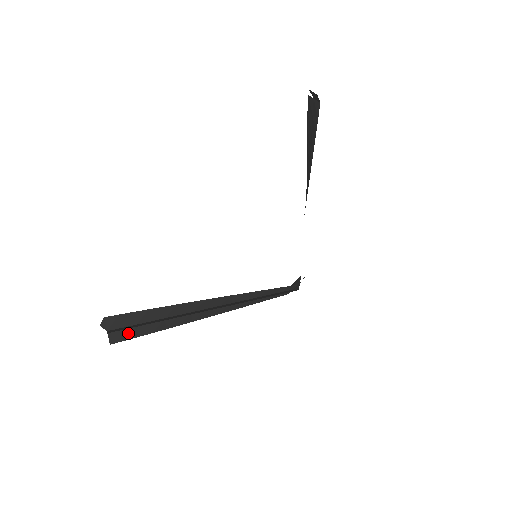
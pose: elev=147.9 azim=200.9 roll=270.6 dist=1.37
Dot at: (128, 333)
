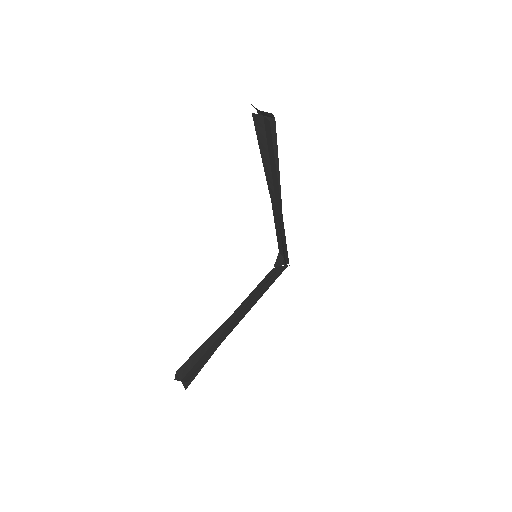
Dot at: occluded
